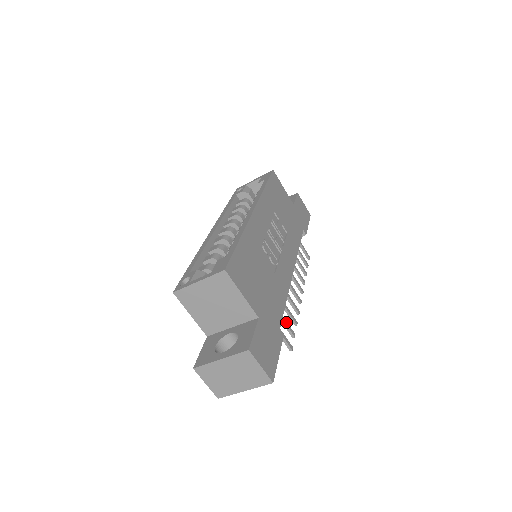
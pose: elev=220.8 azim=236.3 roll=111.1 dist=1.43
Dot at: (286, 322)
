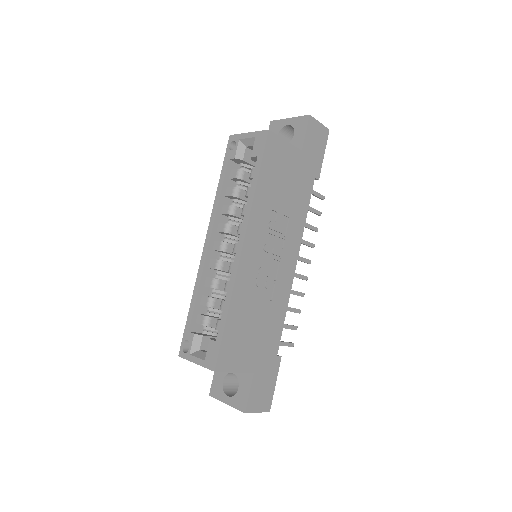
Dot at: (287, 326)
